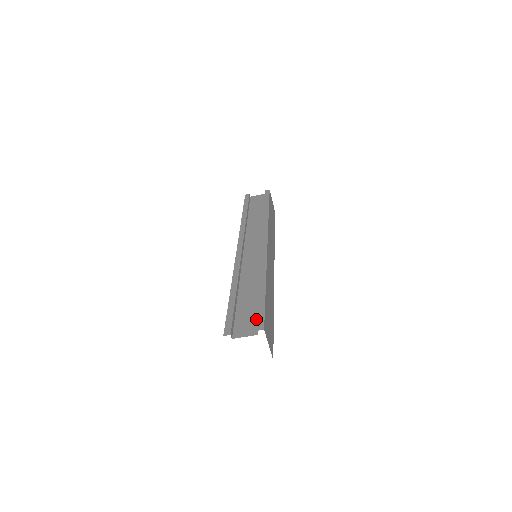
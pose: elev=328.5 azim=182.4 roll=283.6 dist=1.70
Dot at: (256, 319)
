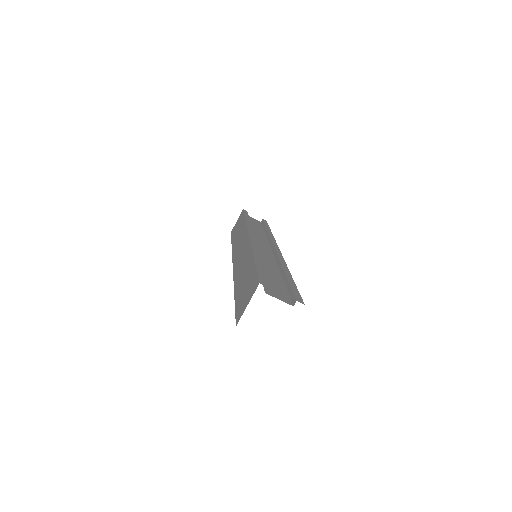
Dot at: (287, 294)
